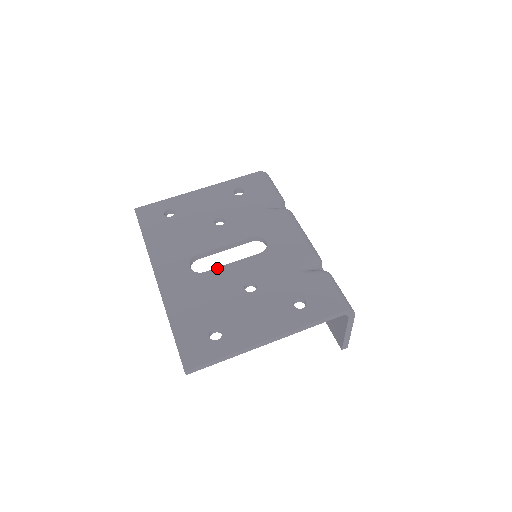
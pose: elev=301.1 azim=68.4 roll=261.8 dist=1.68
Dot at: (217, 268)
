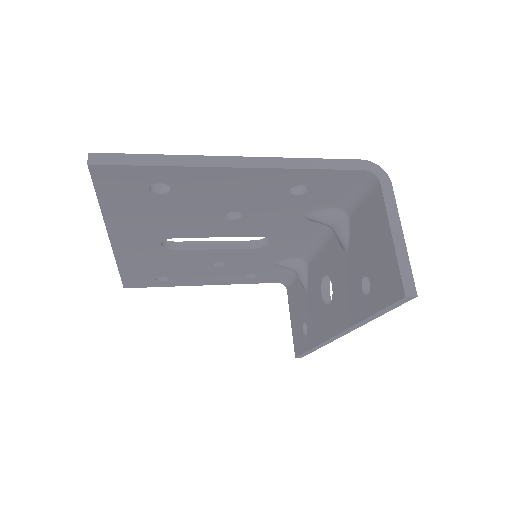
Dot at: occluded
